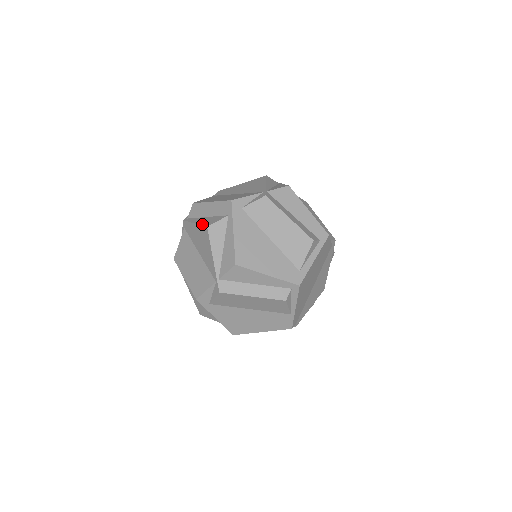
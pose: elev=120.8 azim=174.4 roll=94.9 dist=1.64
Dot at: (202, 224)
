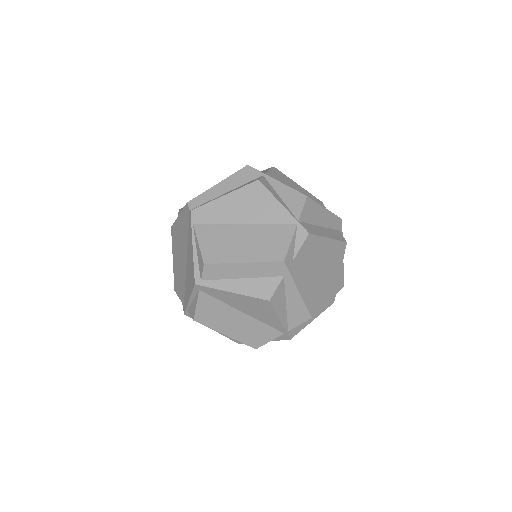
Dot at: (253, 296)
